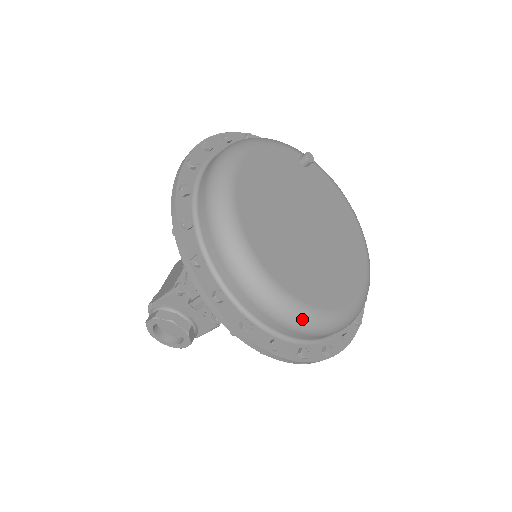
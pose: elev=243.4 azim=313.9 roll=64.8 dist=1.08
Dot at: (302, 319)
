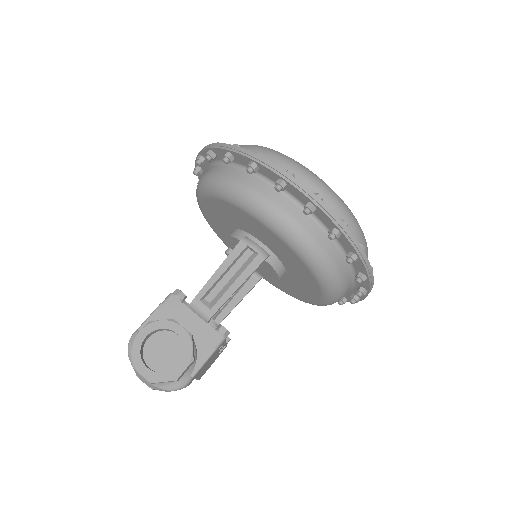
Dot at: (331, 189)
